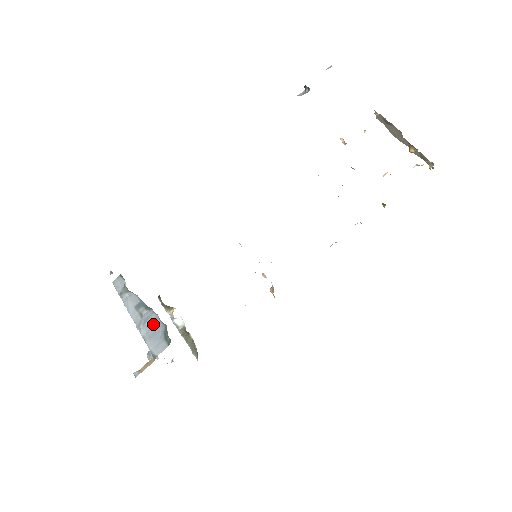
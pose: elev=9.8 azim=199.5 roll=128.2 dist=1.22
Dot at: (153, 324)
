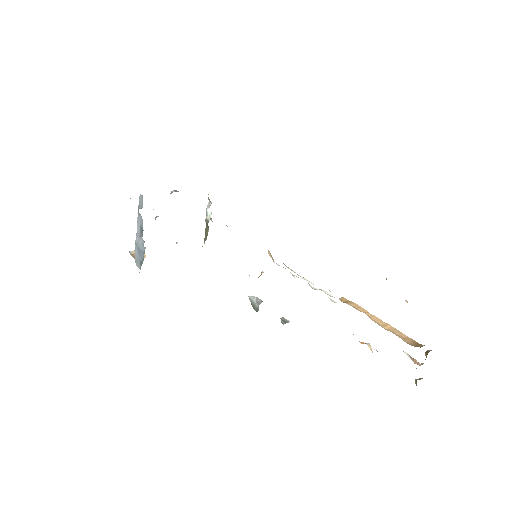
Dot at: (140, 250)
